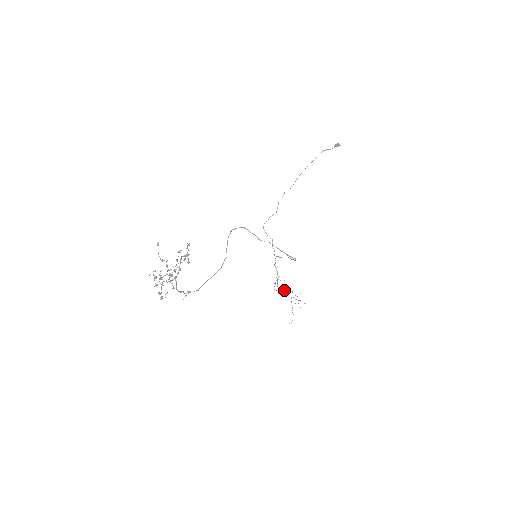
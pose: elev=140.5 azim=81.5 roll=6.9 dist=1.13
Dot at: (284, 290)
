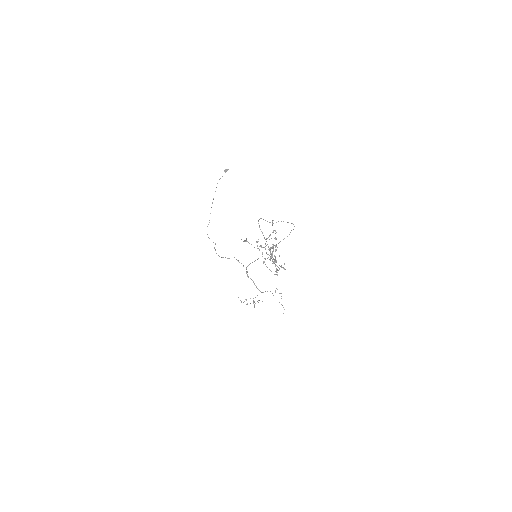
Dot at: occluded
